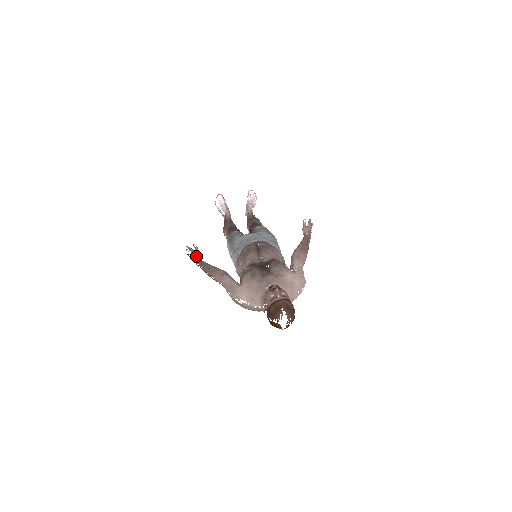
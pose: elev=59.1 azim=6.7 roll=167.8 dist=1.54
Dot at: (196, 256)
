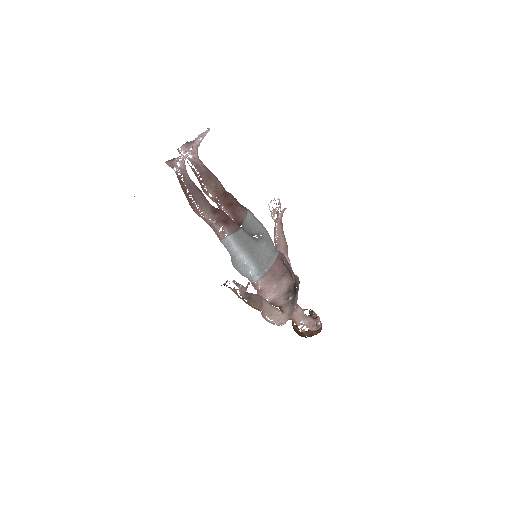
Dot at: occluded
